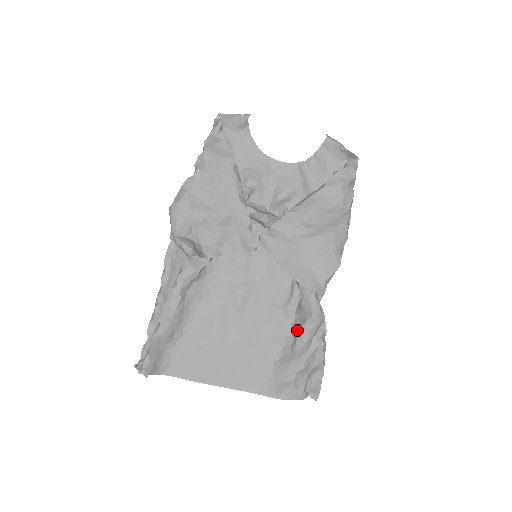
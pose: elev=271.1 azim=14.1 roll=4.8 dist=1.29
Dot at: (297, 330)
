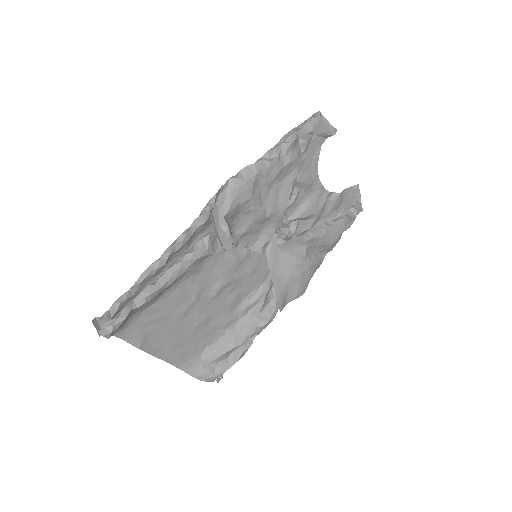
Dot at: (244, 329)
